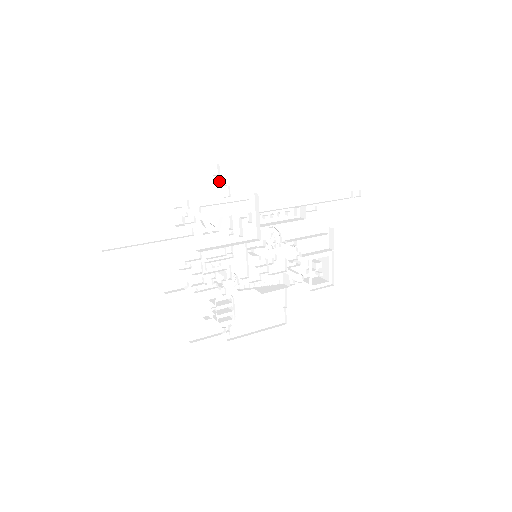
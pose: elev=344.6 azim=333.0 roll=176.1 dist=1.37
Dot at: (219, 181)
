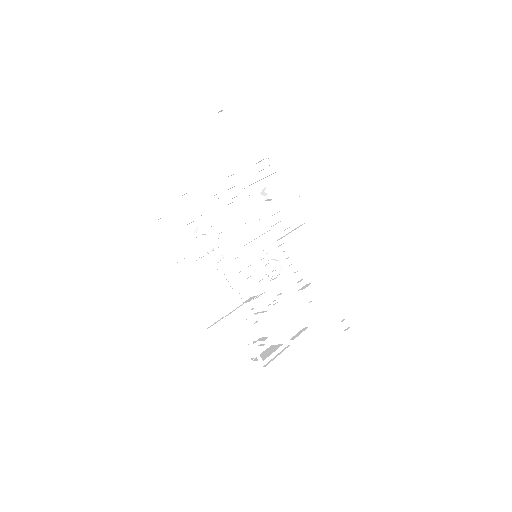
Dot at: occluded
